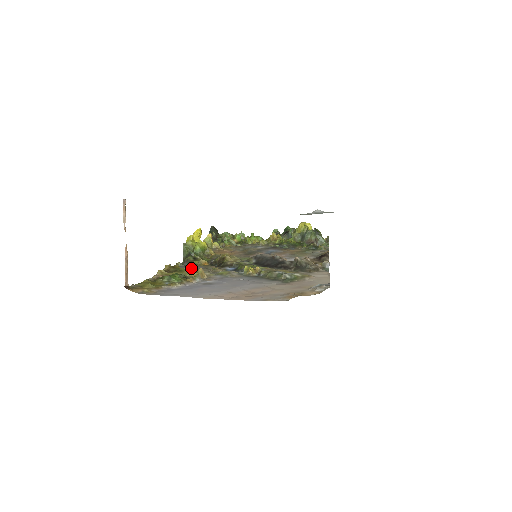
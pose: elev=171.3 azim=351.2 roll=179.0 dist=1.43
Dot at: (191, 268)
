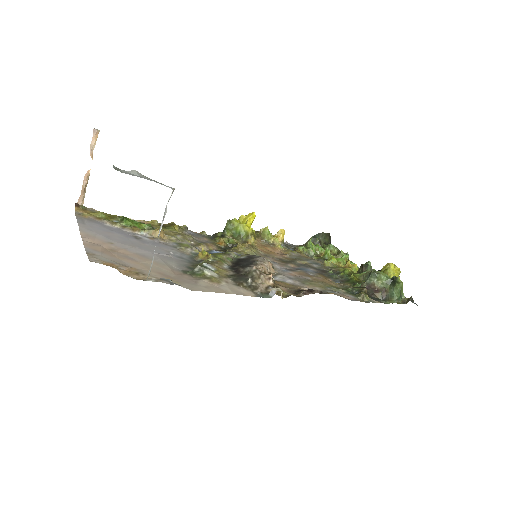
Dot at: (194, 236)
